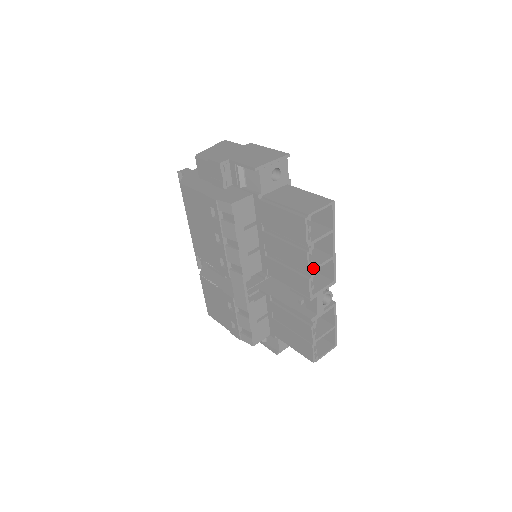
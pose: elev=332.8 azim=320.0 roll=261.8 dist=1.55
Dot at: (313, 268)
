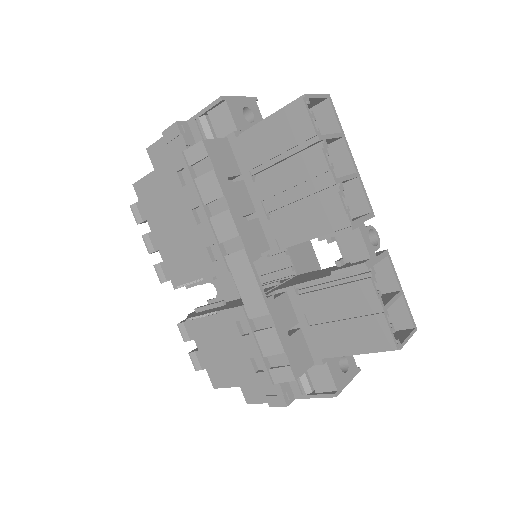
Dot at: (338, 178)
